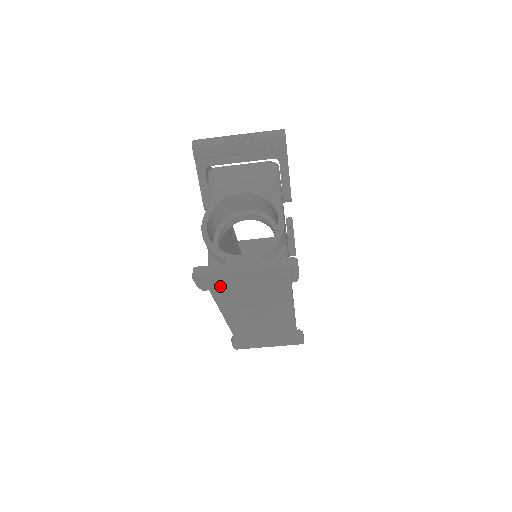
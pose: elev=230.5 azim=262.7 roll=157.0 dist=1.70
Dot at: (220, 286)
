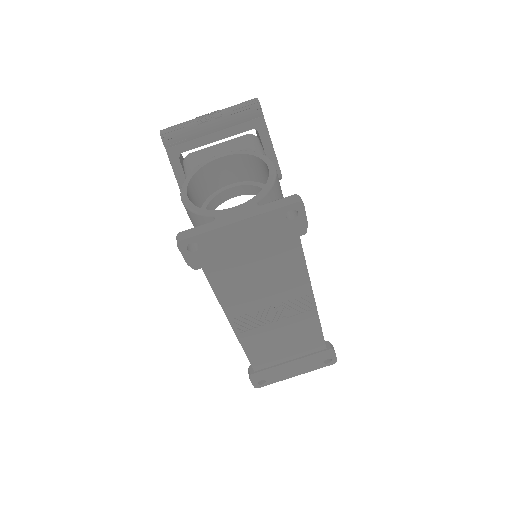
Dot at: (214, 257)
